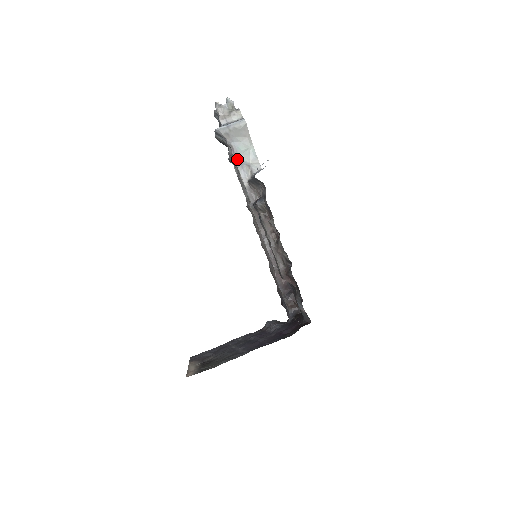
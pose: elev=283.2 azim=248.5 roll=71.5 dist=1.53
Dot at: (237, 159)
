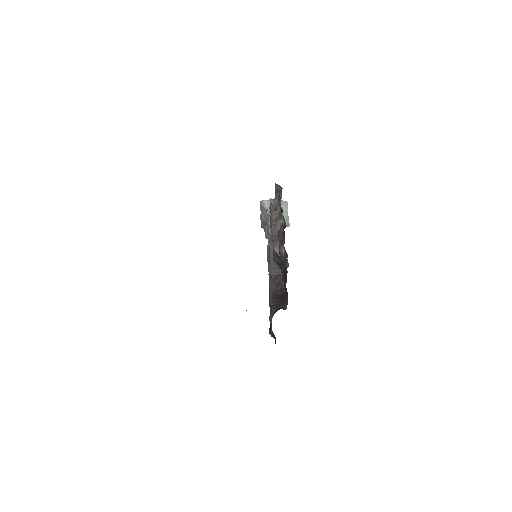
Dot at: occluded
